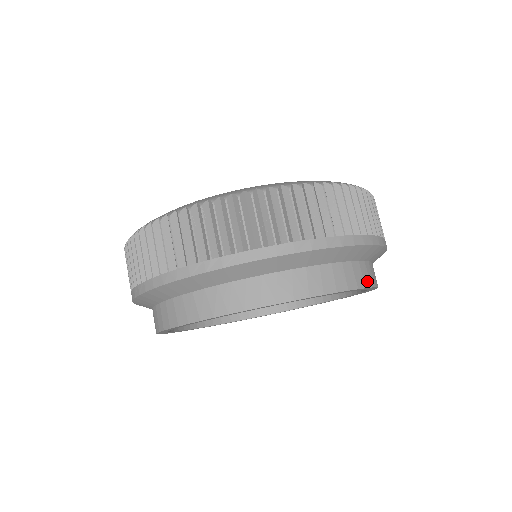
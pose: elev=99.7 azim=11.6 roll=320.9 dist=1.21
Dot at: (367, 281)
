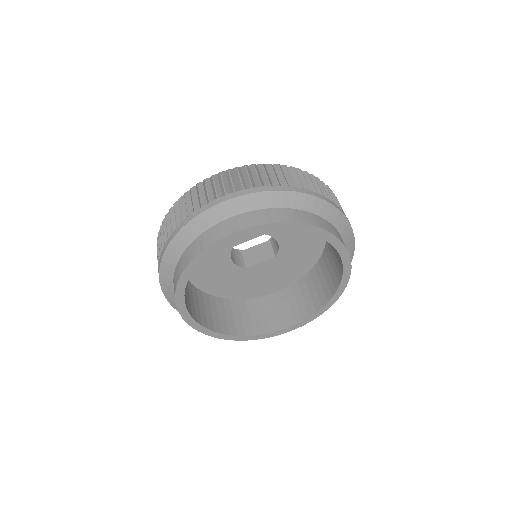
Dot at: occluded
